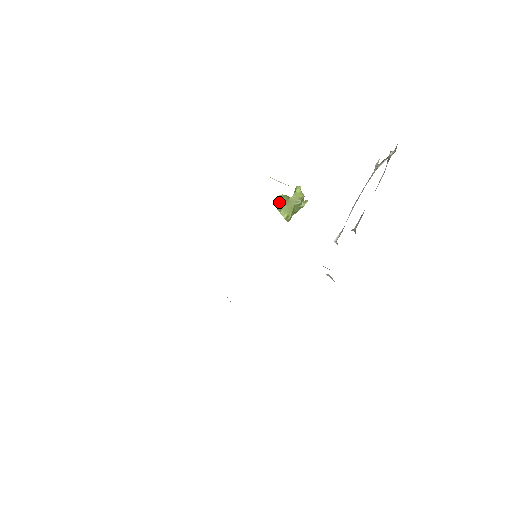
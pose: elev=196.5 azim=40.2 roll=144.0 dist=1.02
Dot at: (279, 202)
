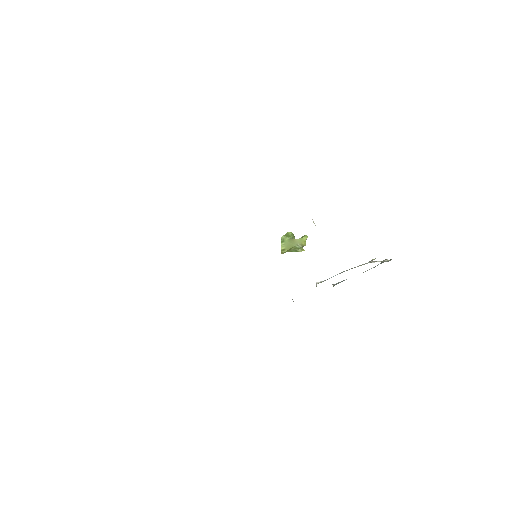
Dot at: (286, 236)
